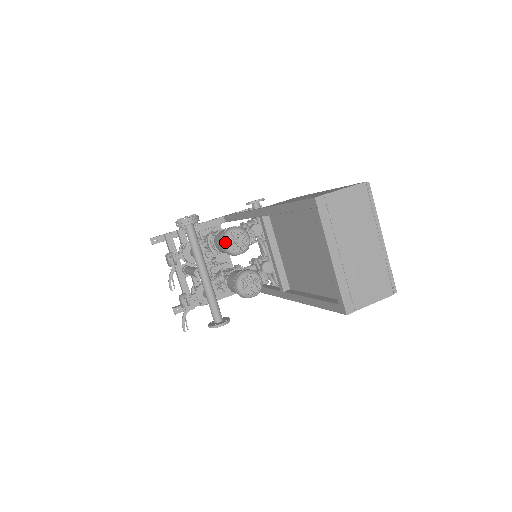
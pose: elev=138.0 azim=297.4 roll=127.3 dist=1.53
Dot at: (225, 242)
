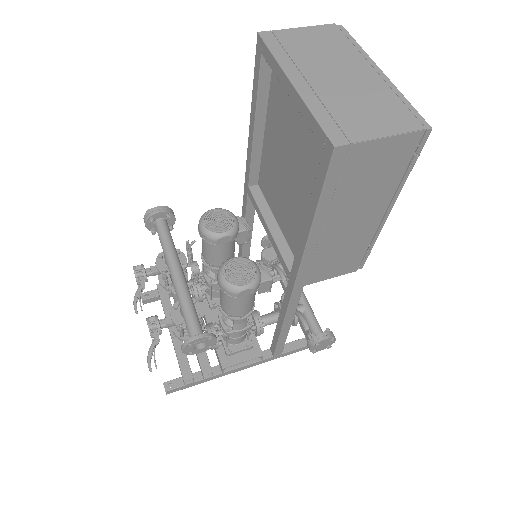
Dot at: (200, 223)
